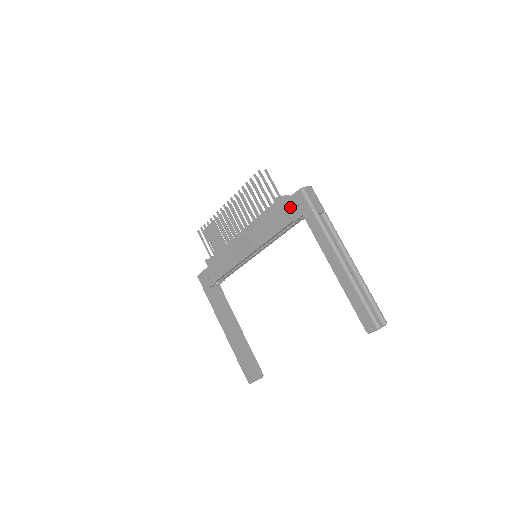
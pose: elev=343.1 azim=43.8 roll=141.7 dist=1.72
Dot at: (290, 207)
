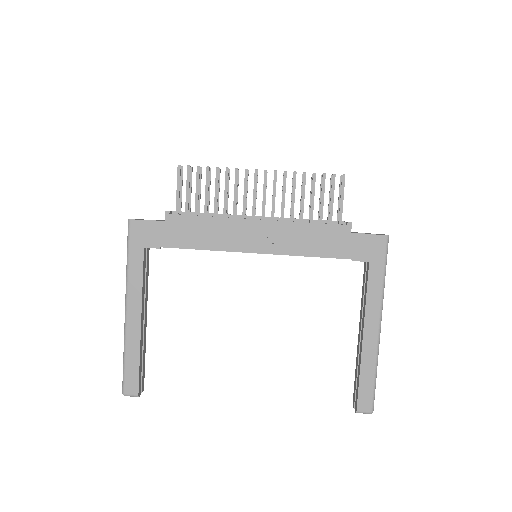
Dot at: (361, 244)
